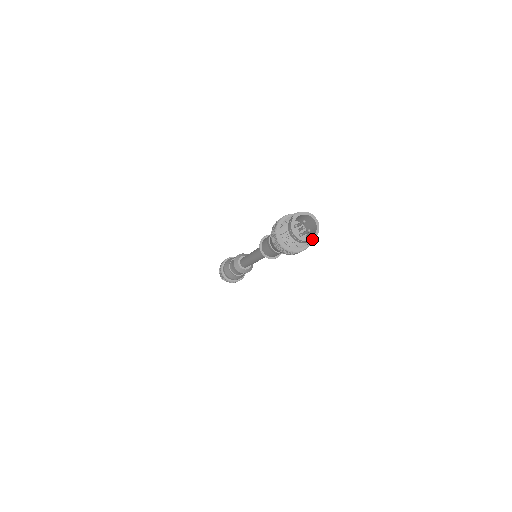
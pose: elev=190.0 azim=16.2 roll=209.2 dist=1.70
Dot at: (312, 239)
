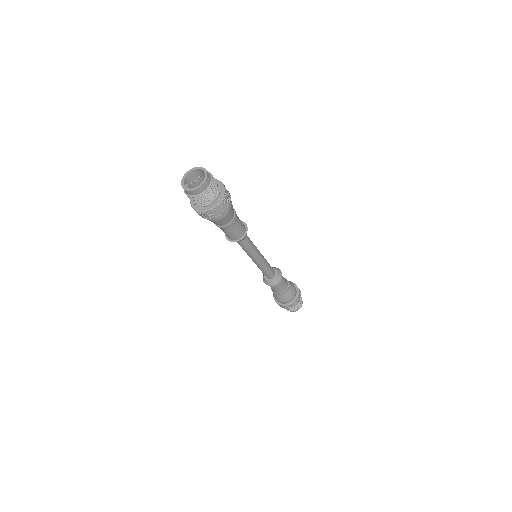
Dot at: (200, 186)
